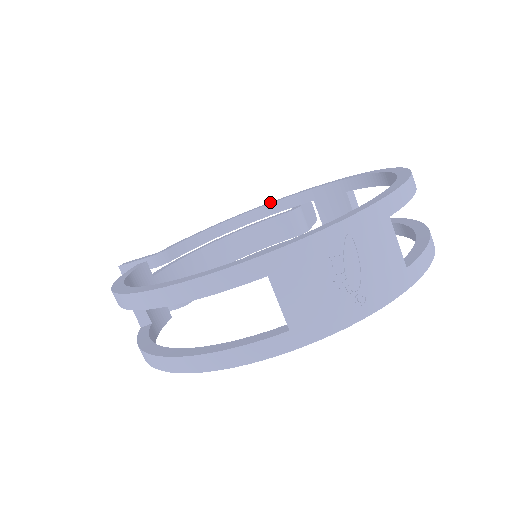
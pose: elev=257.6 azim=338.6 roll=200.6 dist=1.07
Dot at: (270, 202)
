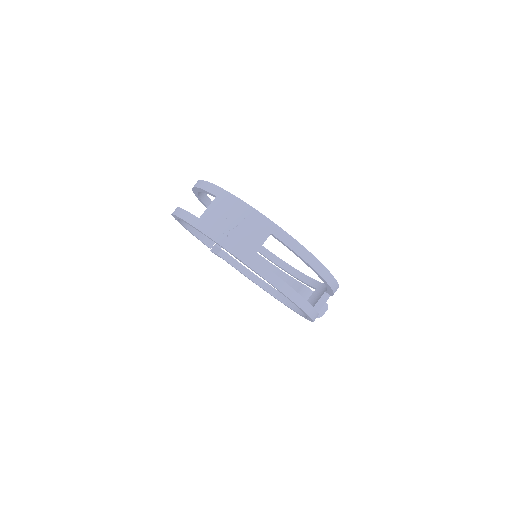
Dot at: occluded
